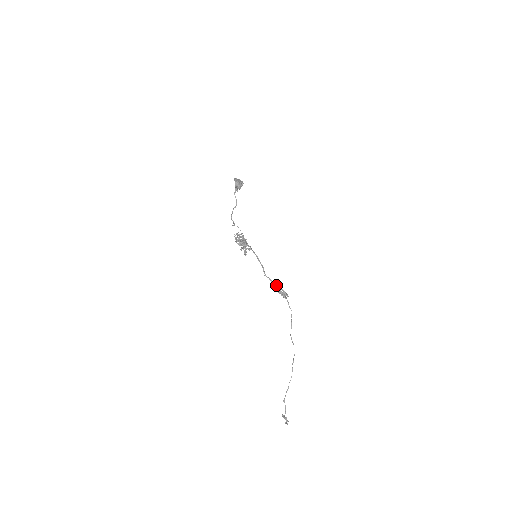
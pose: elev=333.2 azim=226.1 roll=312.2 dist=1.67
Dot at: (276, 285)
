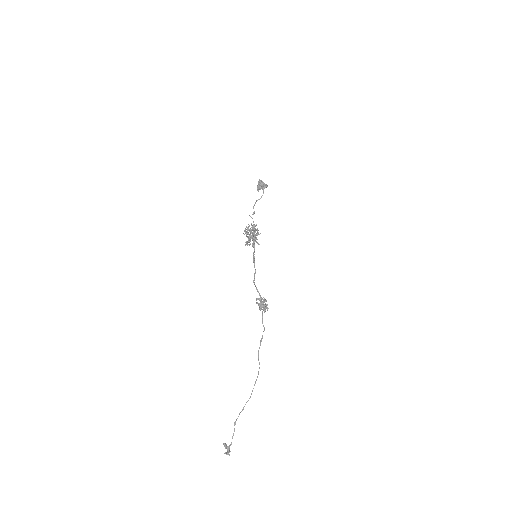
Dot at: (260, 295)
